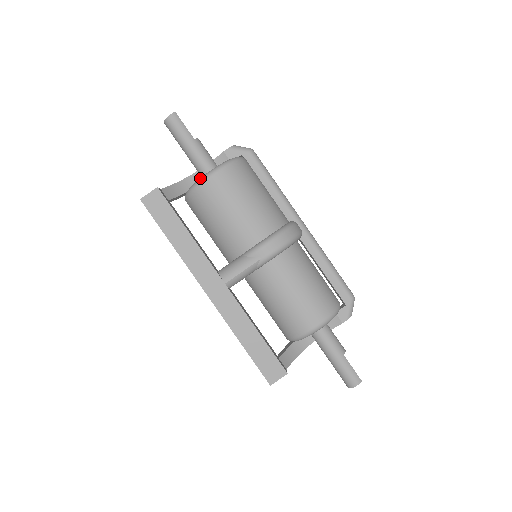
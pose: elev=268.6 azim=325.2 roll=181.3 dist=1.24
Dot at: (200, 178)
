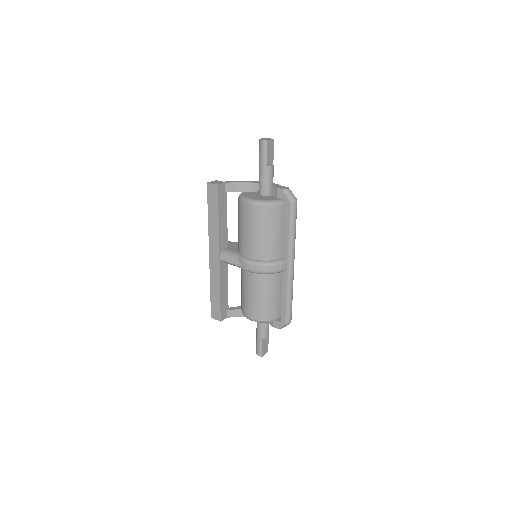
Dot at: (244, 198)
